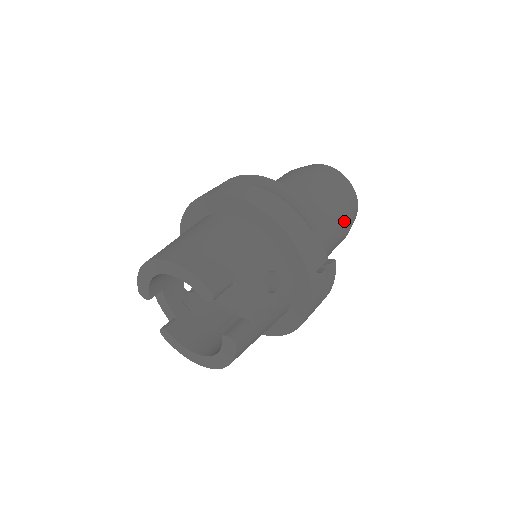
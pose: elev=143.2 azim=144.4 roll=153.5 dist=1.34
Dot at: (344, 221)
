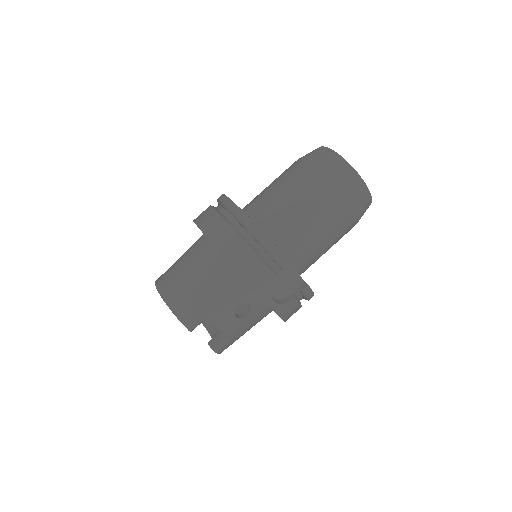
Dot at: (343, 225)
